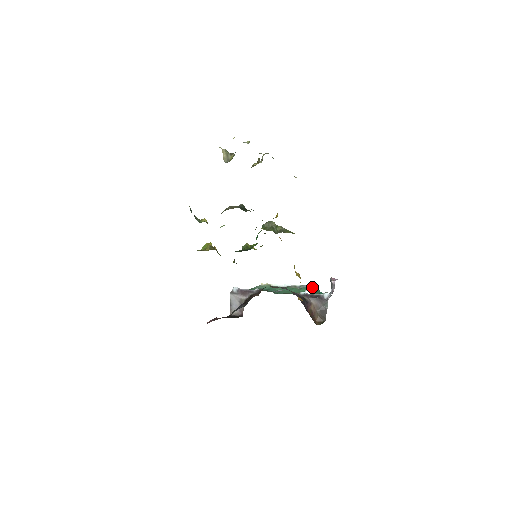
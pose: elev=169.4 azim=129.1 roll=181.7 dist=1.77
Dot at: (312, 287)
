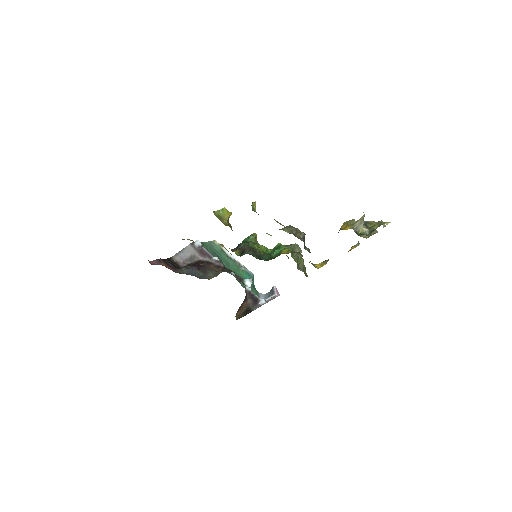
Dot at: (252, 276)
